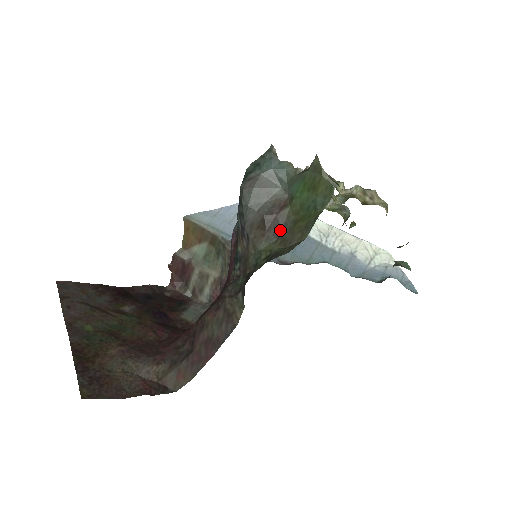
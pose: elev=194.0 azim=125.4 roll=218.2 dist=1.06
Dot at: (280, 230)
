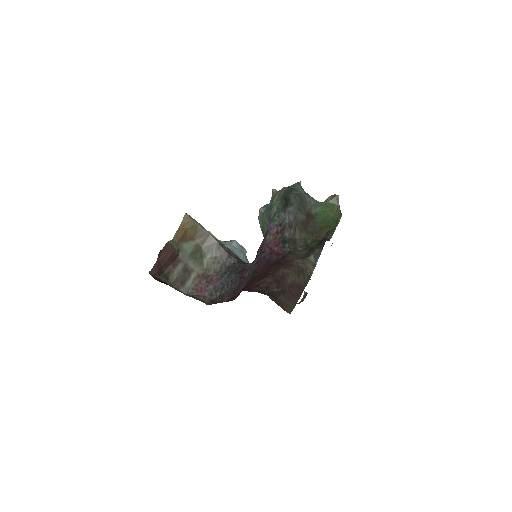
Dot at: (314, 229)
